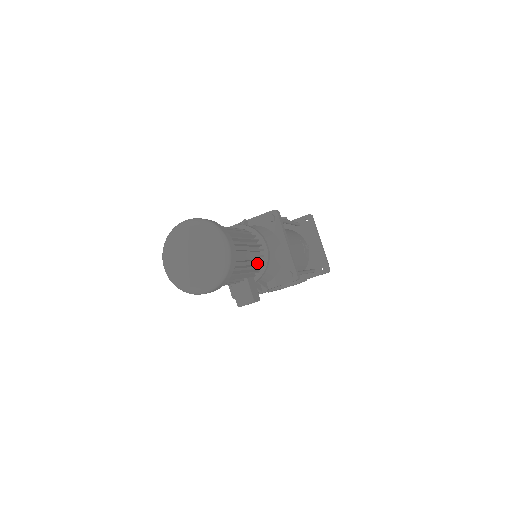
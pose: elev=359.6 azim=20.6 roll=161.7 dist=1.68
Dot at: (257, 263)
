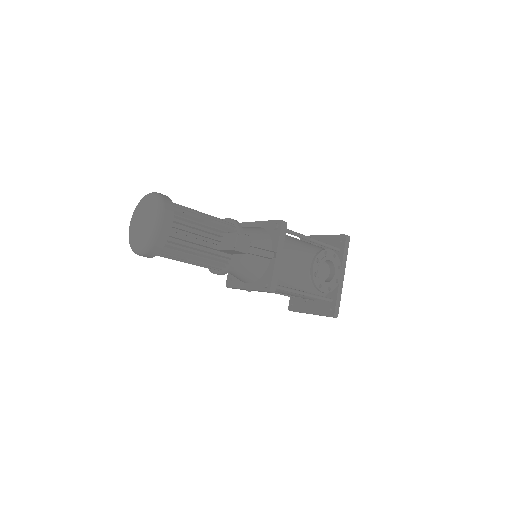
Dot at: occluded
